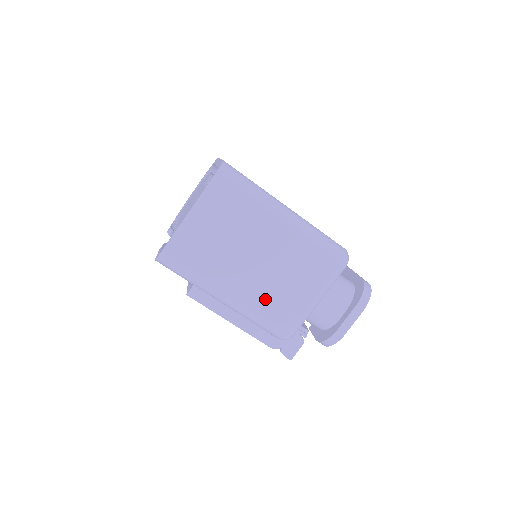
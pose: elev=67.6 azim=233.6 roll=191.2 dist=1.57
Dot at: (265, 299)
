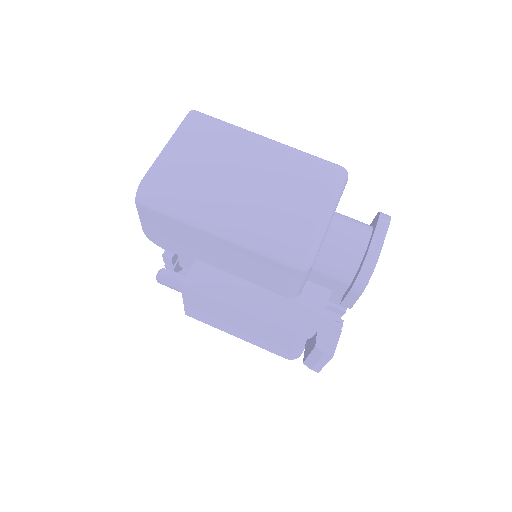
Dot at: (268, 214)
